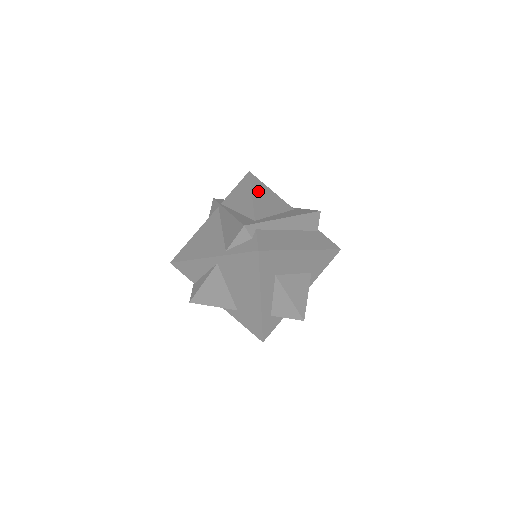
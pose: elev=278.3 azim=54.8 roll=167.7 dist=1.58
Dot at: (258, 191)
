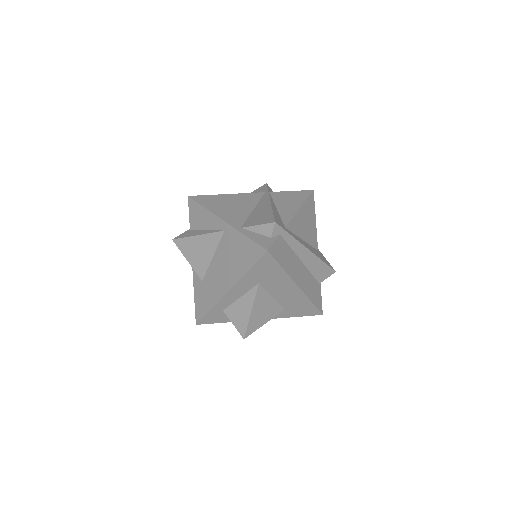
Dot at: (307, 210)
